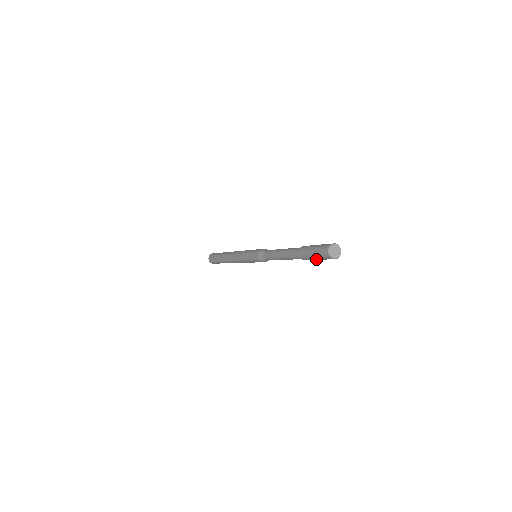
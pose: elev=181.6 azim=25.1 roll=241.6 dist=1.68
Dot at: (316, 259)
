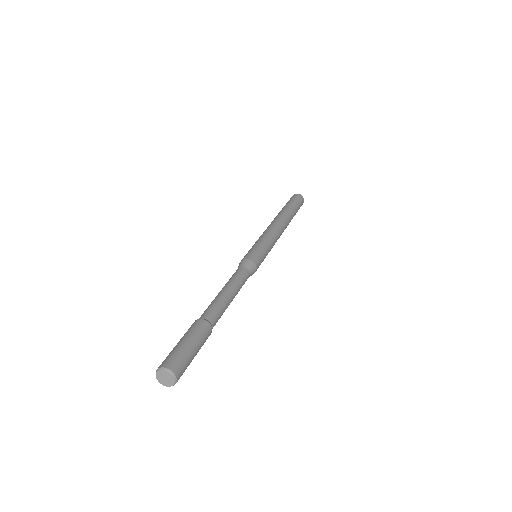
Dot at: occluded
